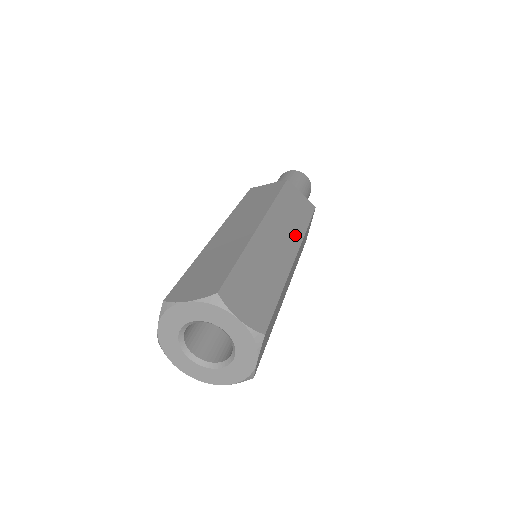
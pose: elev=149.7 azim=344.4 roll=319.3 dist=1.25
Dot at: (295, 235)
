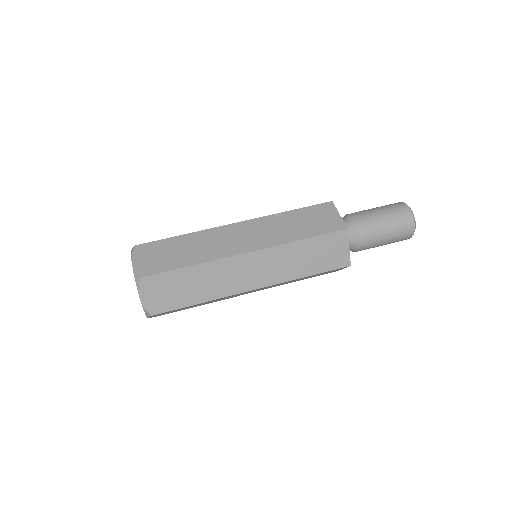
Dot at: (271, 240)
